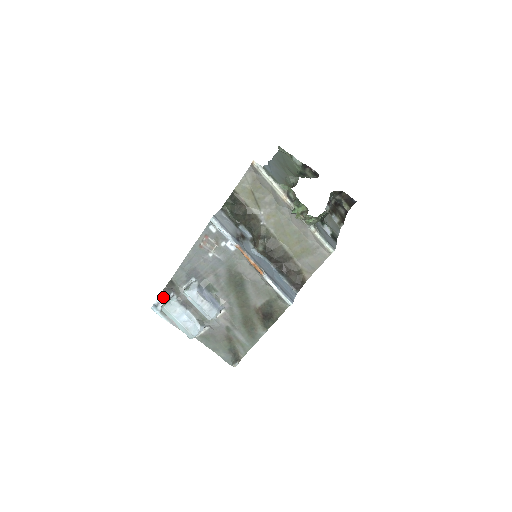
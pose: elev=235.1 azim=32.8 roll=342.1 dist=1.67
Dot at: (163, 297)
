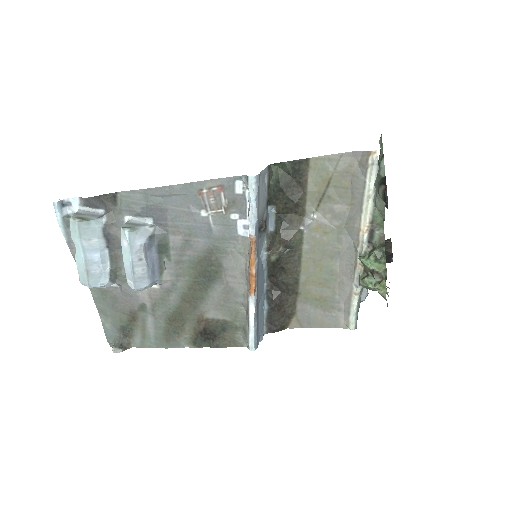
Dot at: (84, 203)
